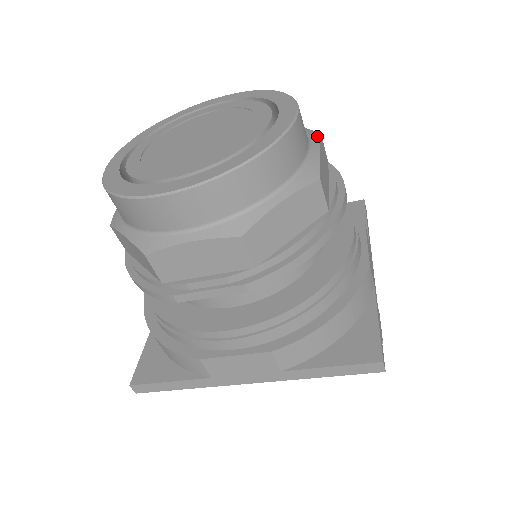
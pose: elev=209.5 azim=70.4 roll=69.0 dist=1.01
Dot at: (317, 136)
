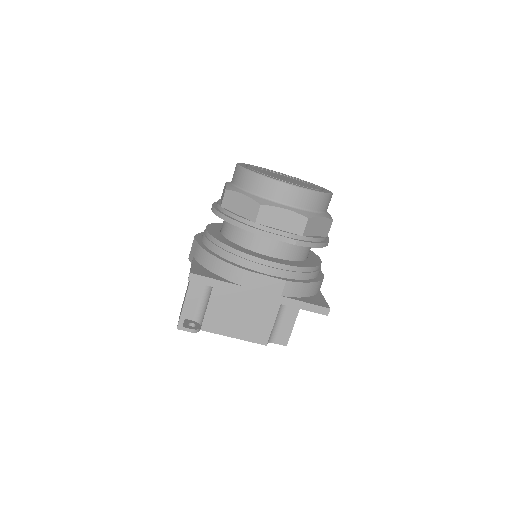
Dot at: occluded
